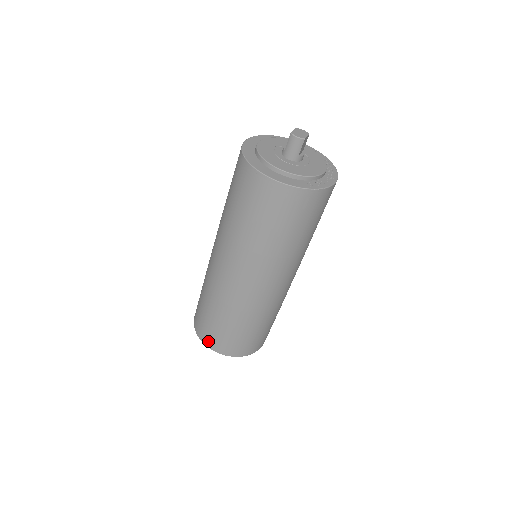
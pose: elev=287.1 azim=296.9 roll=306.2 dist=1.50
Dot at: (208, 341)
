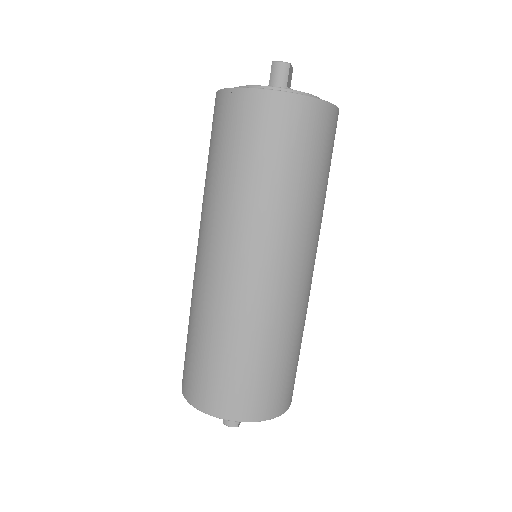
Dot at: (208, 402)
